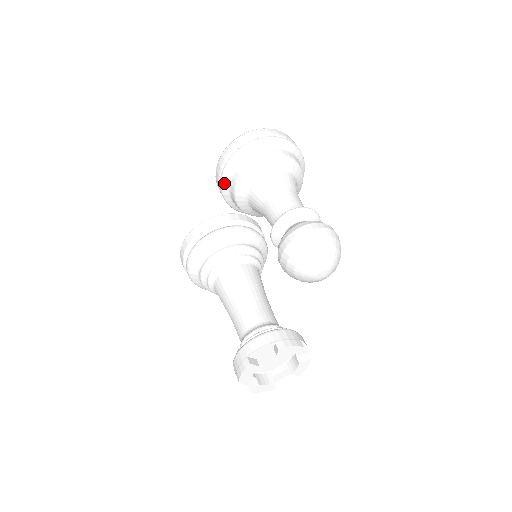
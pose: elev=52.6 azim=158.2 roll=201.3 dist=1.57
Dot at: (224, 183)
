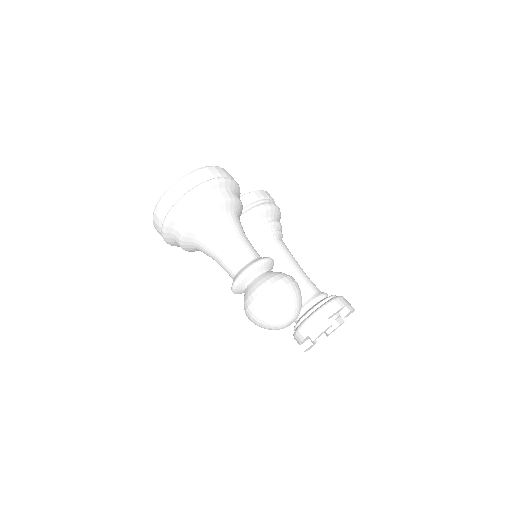
Dot at: occluded
